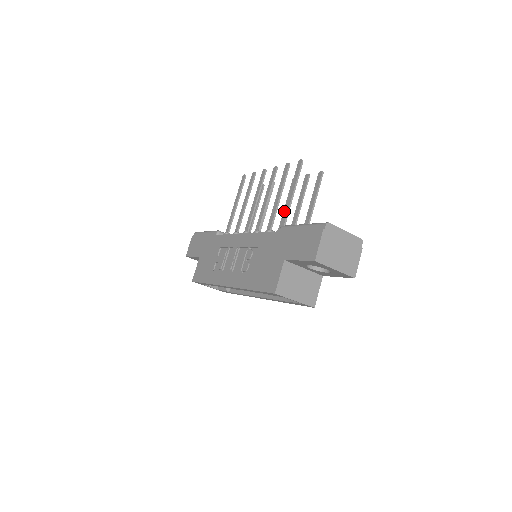
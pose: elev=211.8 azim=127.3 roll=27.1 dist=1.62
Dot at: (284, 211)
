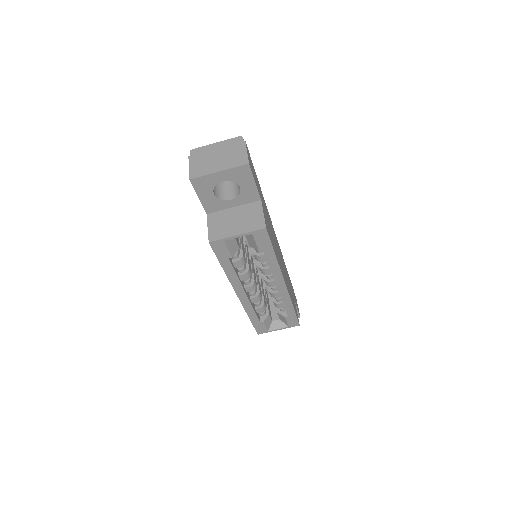
Dot at: occluded
